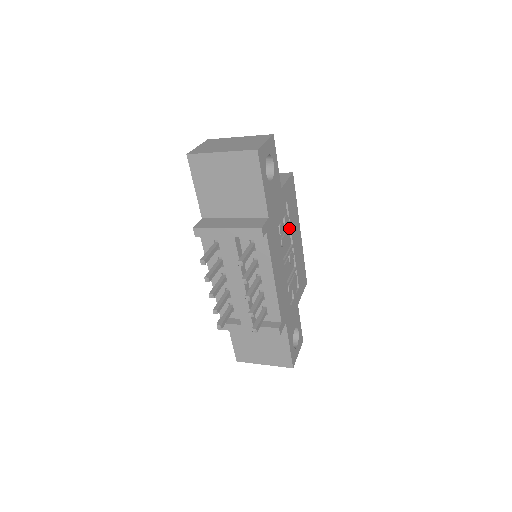
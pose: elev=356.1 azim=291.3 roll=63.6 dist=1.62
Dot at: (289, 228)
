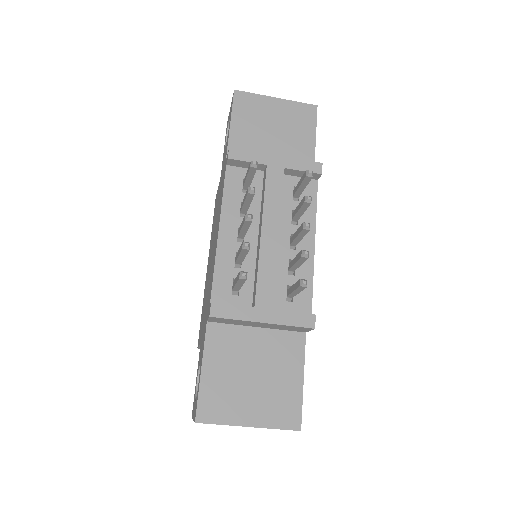
Dot at: occluded
